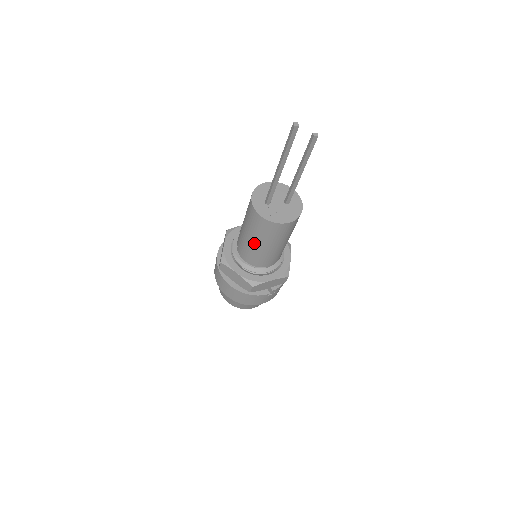
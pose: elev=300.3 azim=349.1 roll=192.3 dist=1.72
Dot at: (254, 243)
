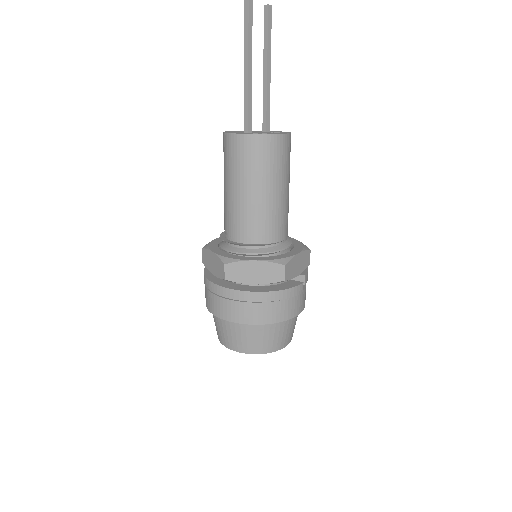
Dot at: (258, 194)
